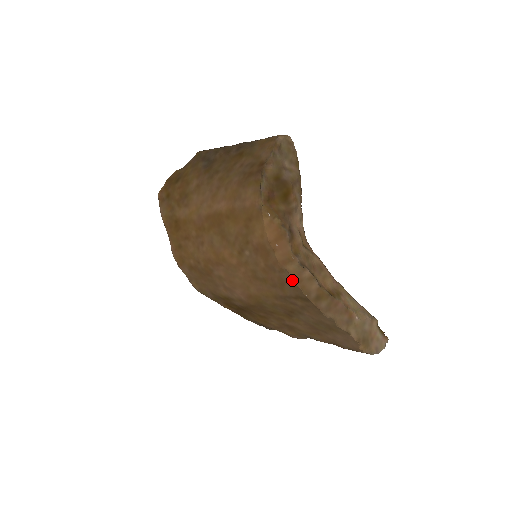
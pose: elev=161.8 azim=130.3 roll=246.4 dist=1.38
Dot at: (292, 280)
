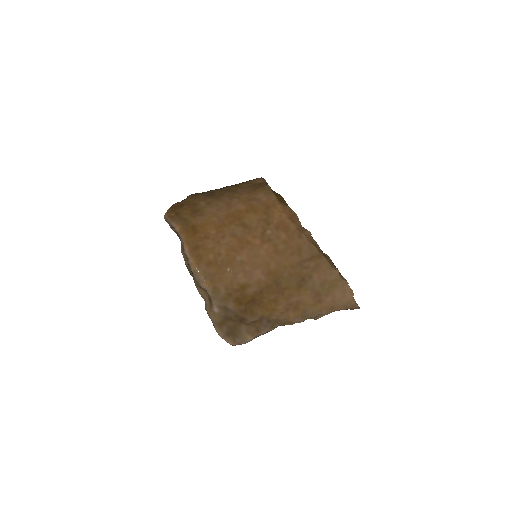
Dot at: (309, 242)
